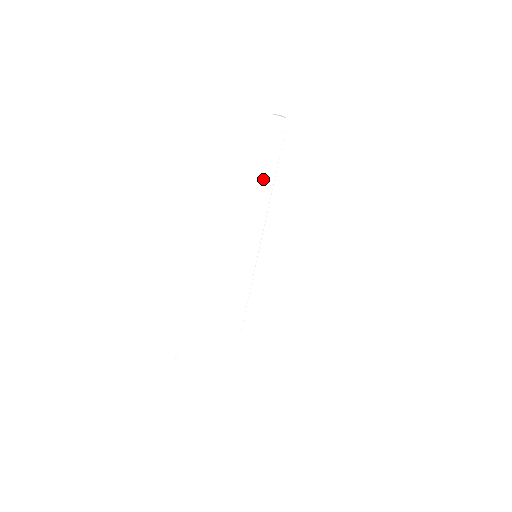
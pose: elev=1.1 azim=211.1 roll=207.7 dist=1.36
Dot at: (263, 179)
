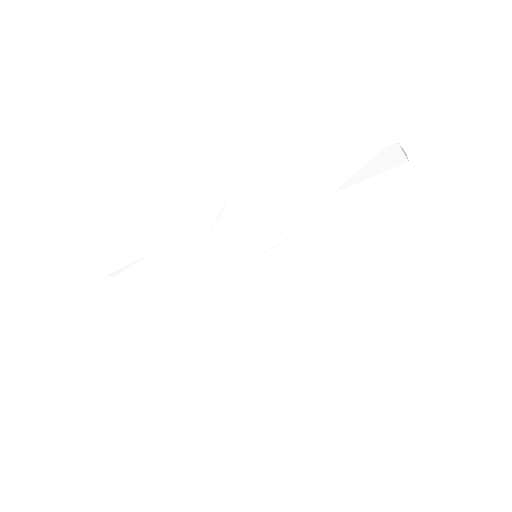
Dot at: (331, 195)
